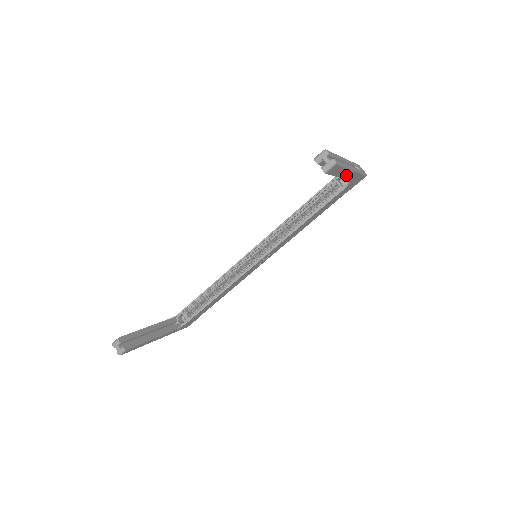
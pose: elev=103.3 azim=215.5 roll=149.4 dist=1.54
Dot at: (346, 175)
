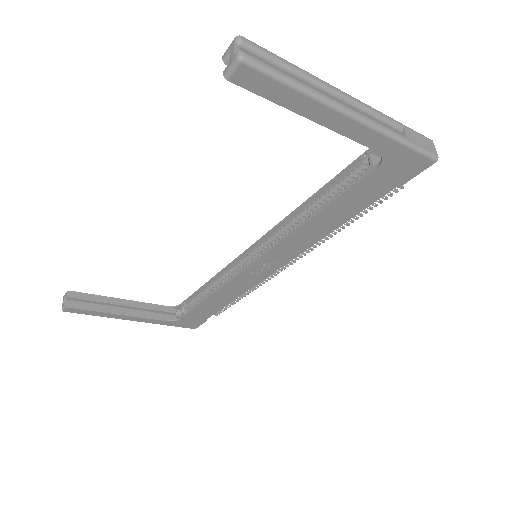
Dot at: (336, 123)
